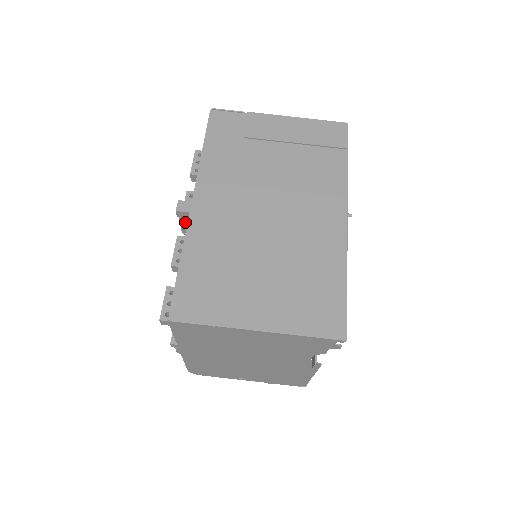
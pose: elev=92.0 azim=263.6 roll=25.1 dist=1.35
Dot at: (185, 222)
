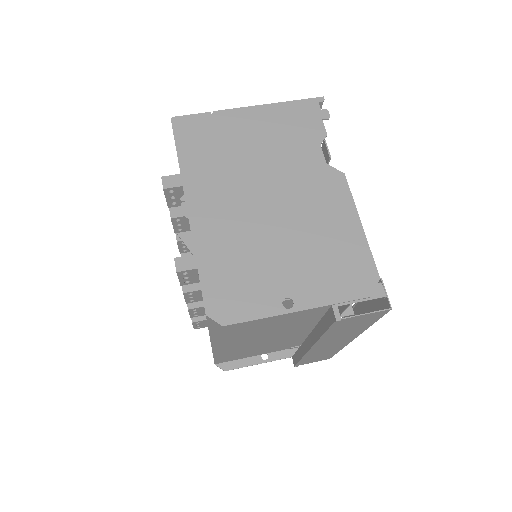
Dot at: occluded
